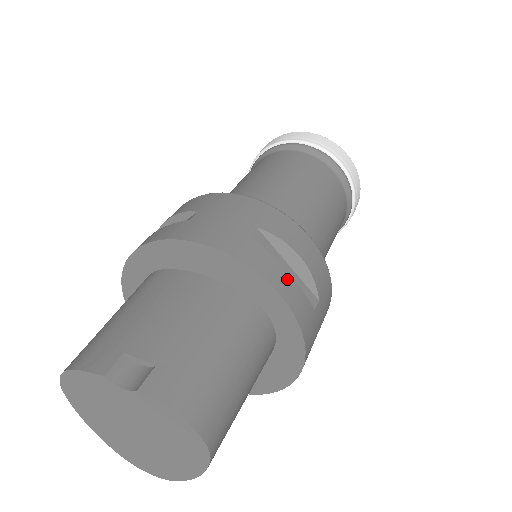
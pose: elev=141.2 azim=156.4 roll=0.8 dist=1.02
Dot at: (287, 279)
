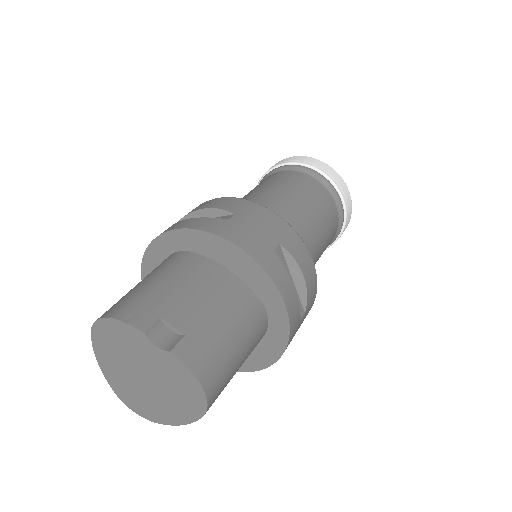
Dot at: (292, 292)
